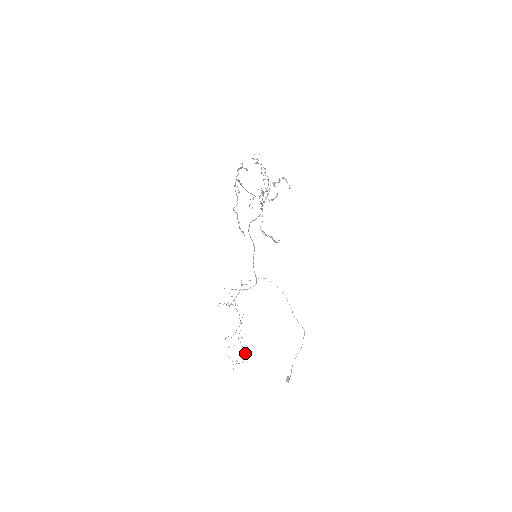
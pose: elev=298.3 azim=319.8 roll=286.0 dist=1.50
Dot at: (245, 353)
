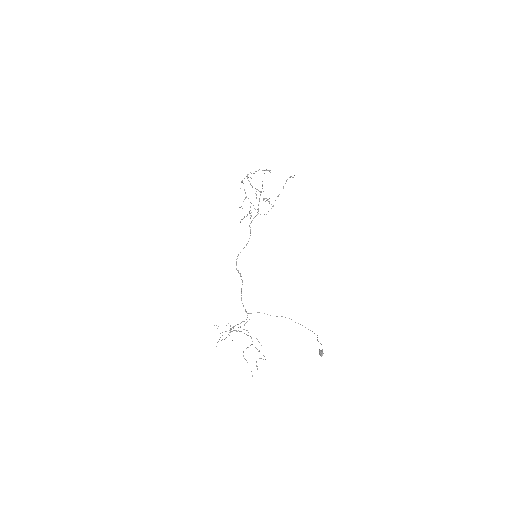
Dot at: (263, 355)
